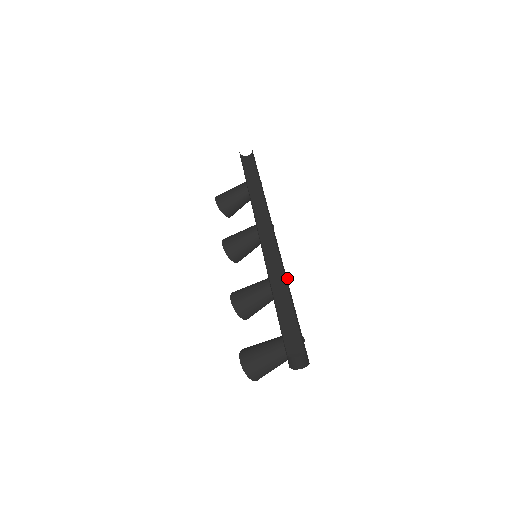
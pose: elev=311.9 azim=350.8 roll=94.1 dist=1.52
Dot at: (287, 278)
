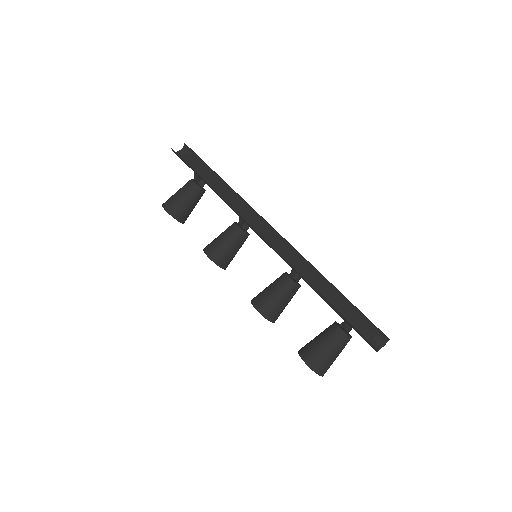
Dot at: occluded
